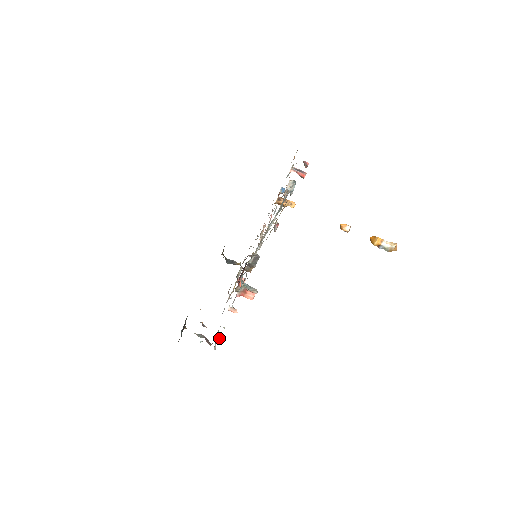
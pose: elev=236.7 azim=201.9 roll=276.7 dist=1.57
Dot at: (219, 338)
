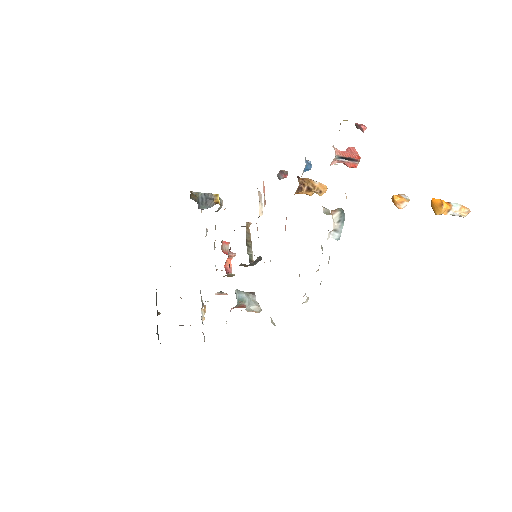
Dot at: (204, 312)
